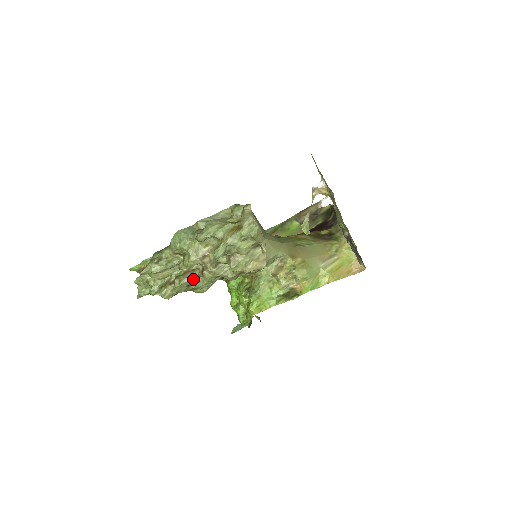
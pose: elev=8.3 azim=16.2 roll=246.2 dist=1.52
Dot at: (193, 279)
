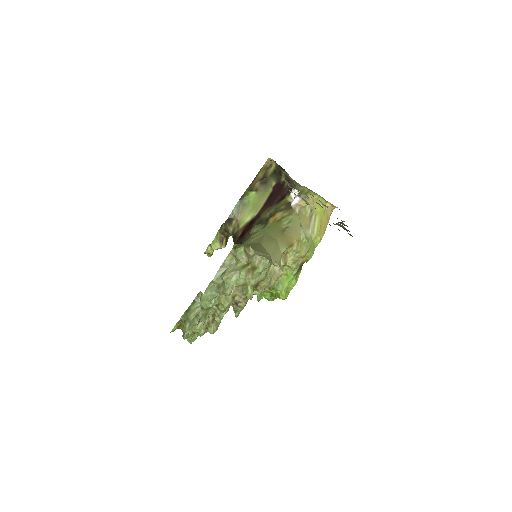
Dot at: (227, 308)
